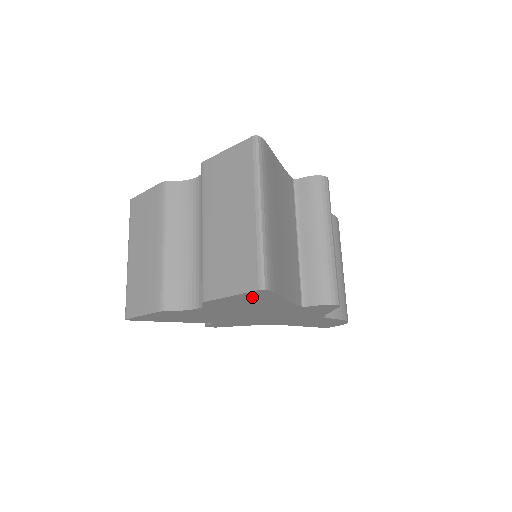
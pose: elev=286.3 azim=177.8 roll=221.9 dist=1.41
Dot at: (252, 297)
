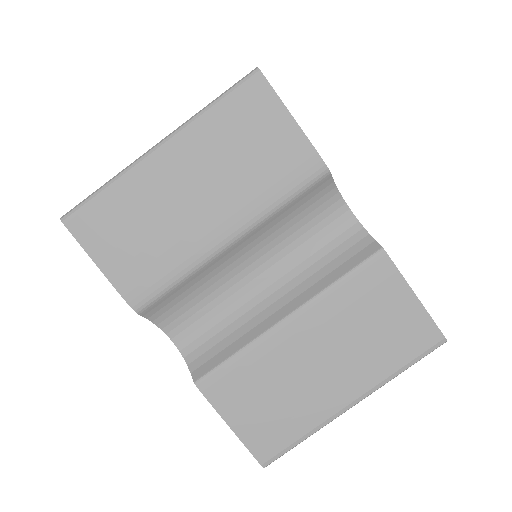
Dot at: occluded
